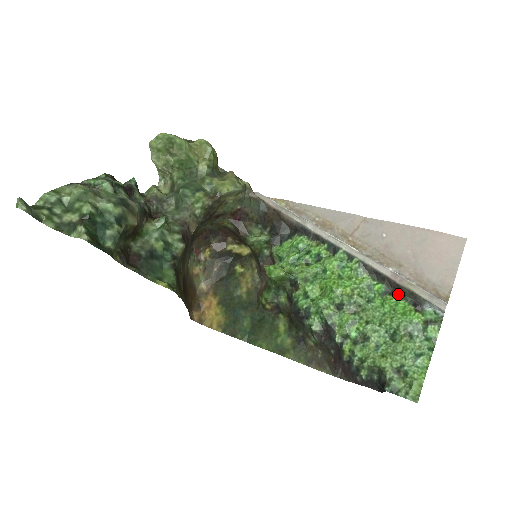
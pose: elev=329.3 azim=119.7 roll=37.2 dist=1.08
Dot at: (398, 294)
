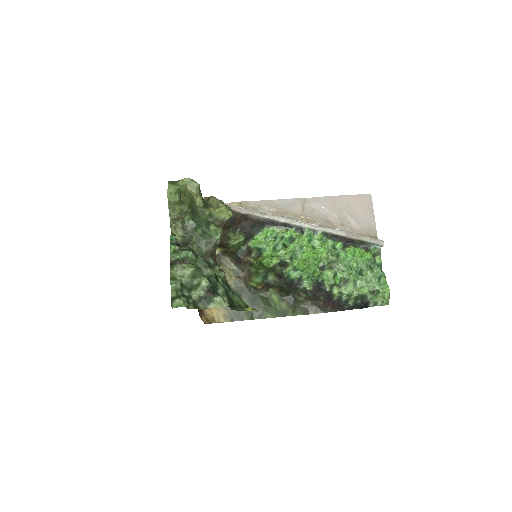
Dot at: (352, 245)
